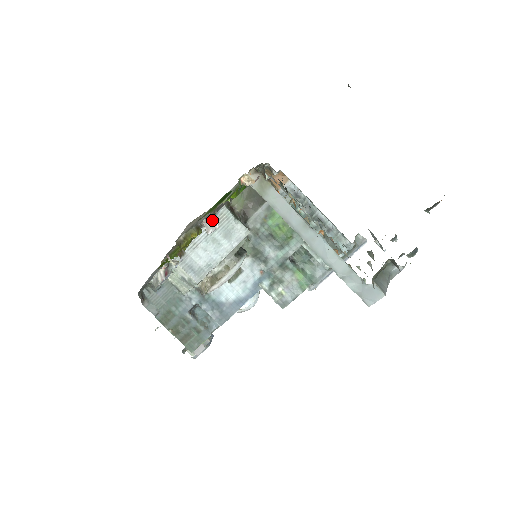
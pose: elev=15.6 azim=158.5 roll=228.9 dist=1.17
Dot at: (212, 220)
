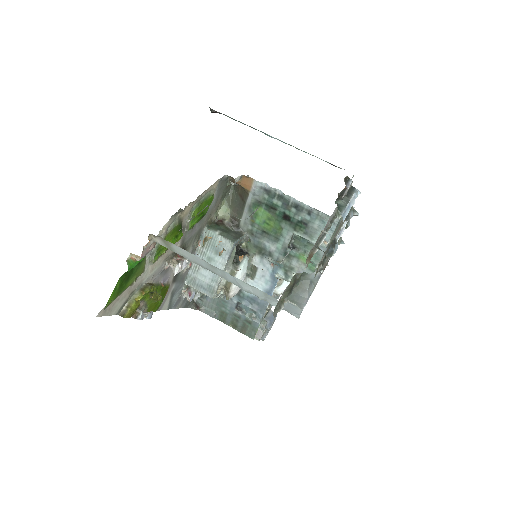
Dot at: (172, 264)
